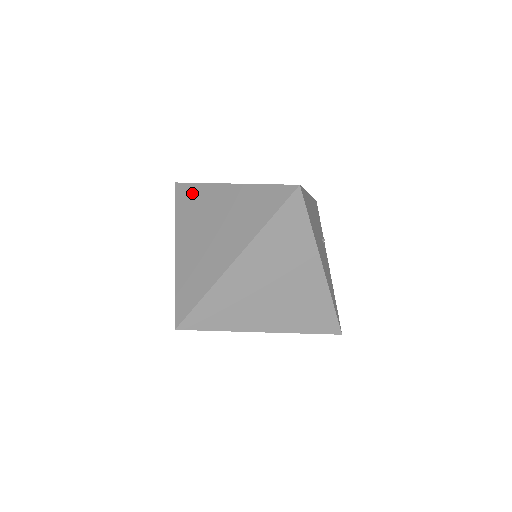
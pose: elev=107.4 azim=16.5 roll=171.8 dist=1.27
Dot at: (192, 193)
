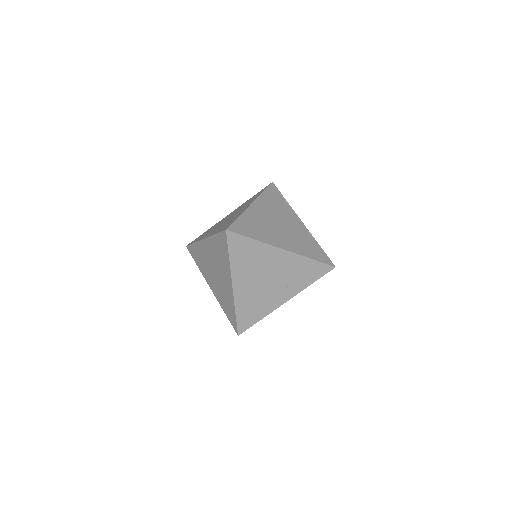
Dot at: (258, 194)
